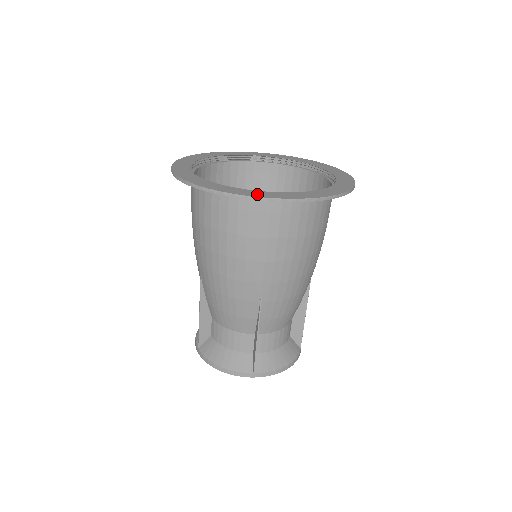
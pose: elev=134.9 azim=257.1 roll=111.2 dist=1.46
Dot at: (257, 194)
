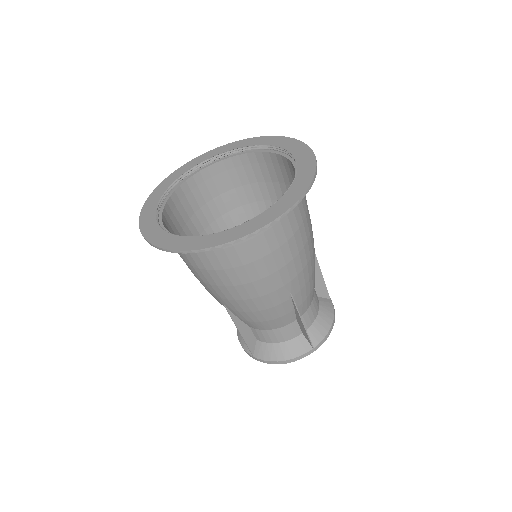
Dot at: (154, 236)
